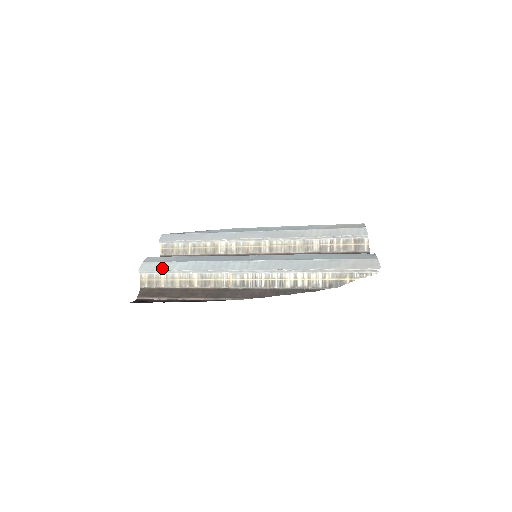
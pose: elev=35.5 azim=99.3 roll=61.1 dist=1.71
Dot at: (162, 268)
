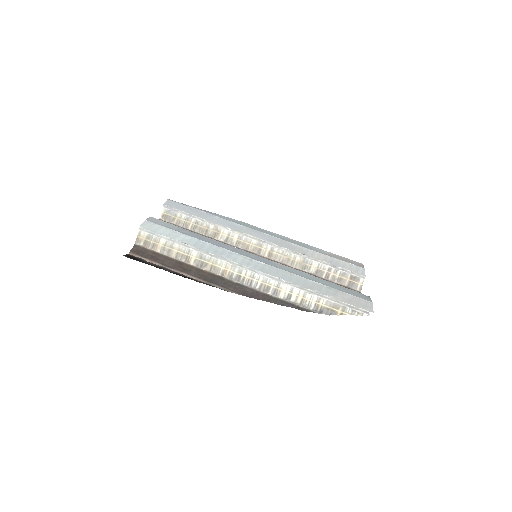
Dot at: (164, 233)
